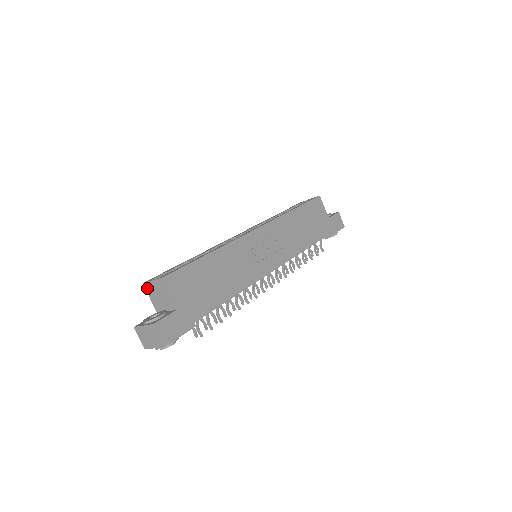
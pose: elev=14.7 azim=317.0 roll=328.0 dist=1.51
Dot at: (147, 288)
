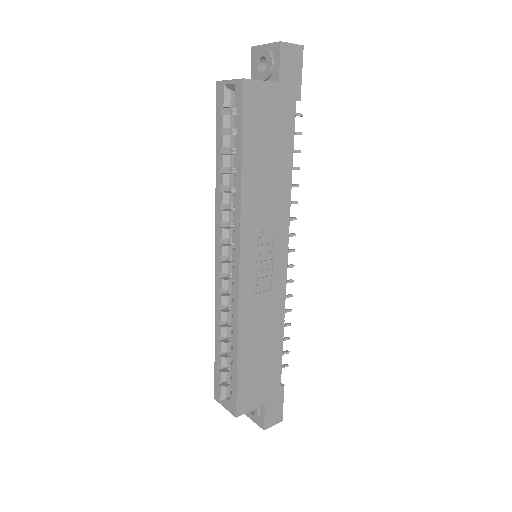
Dot at: occluded
